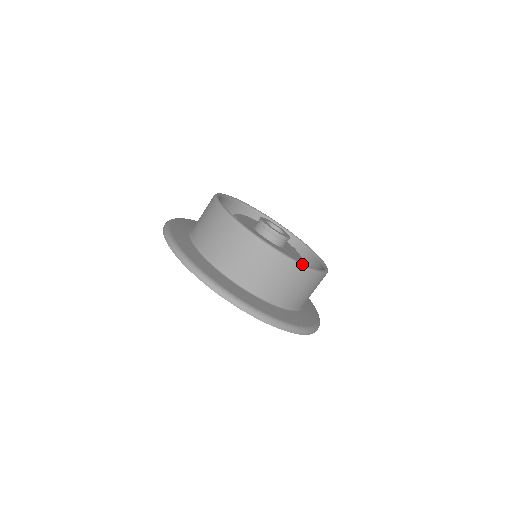
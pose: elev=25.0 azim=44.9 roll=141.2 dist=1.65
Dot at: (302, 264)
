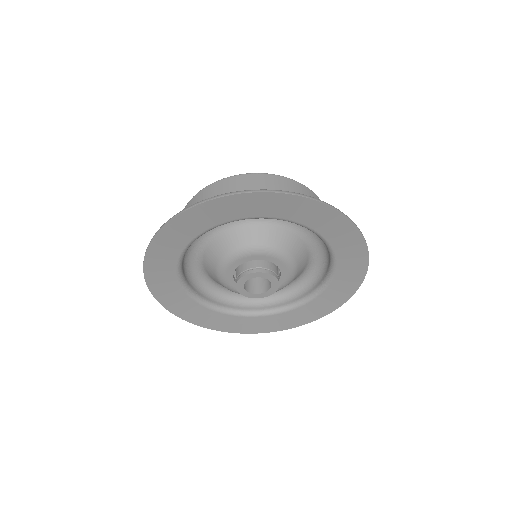
Dot at: (278, 176)
